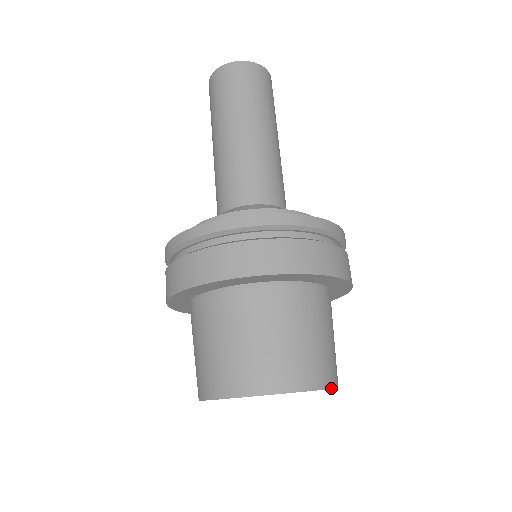
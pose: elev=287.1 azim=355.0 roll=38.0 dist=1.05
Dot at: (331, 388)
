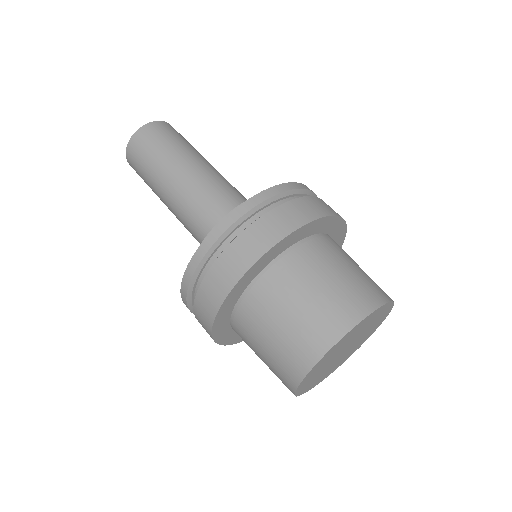
Dot at: (393, 302)
